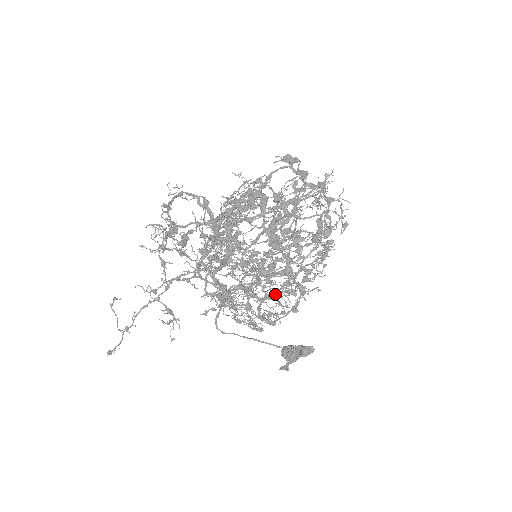
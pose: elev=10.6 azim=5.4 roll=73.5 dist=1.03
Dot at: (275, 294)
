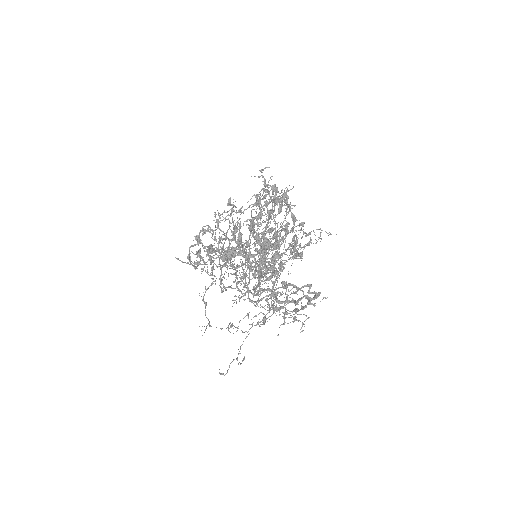
Dot at: occluded
